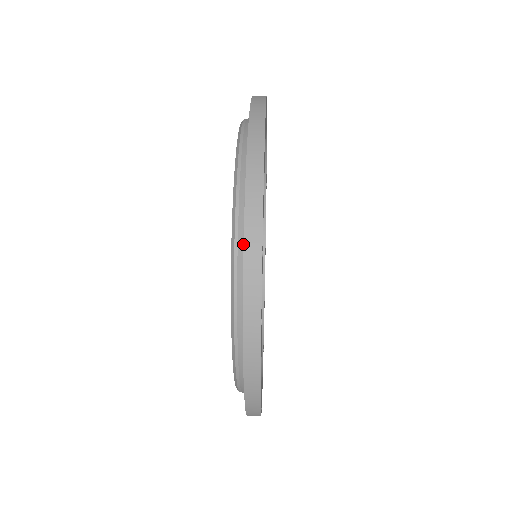
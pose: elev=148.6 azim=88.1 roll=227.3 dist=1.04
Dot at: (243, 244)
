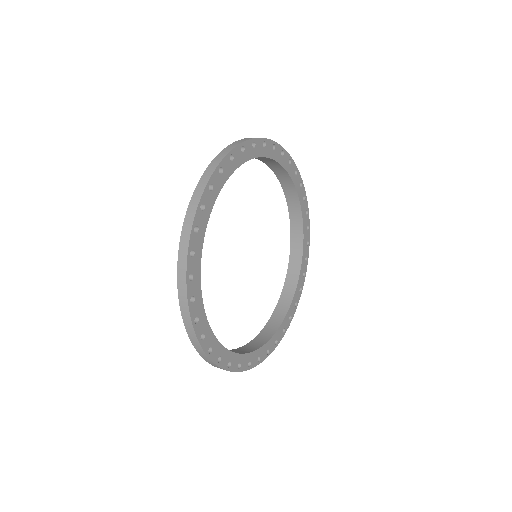
Dot at: occluded
